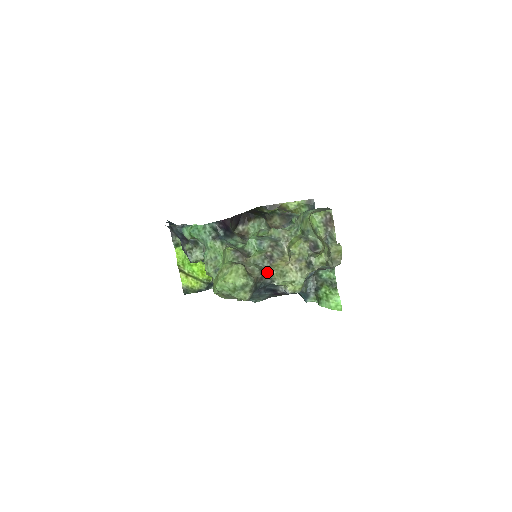
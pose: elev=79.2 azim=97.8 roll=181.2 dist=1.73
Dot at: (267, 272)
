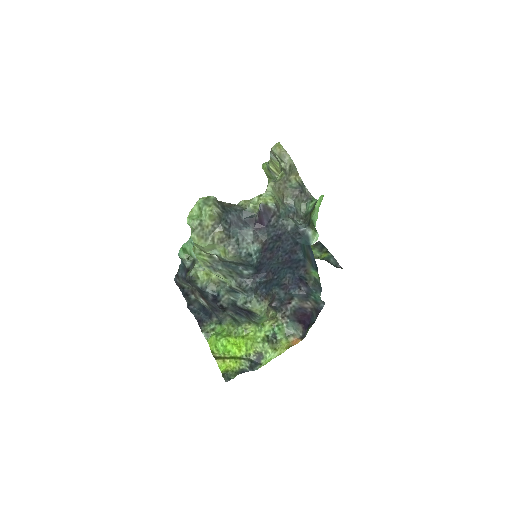
Dot at: (236, 205)
